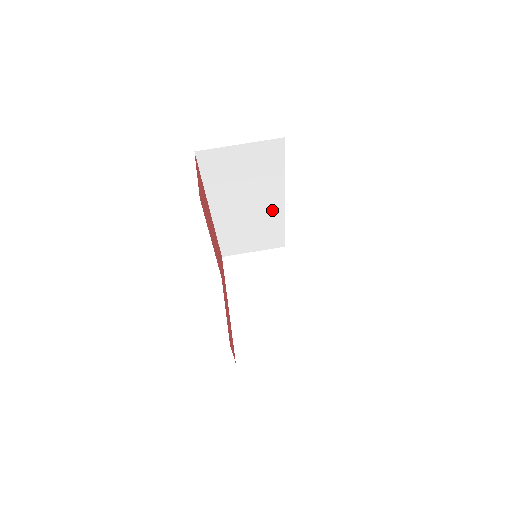
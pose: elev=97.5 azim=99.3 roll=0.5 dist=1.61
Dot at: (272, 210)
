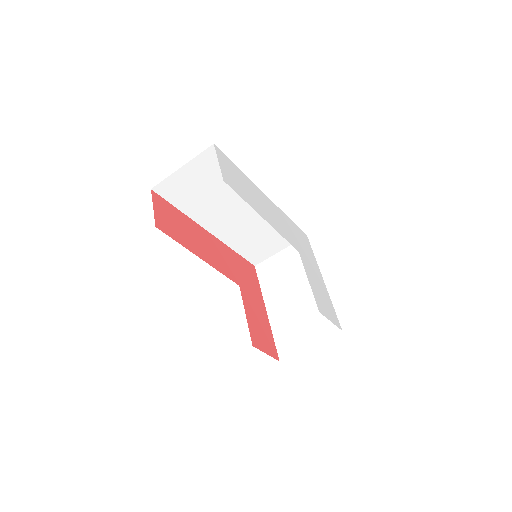
Dot at: occluded
